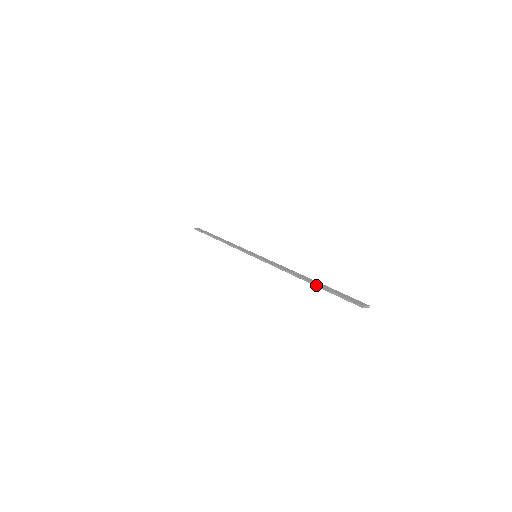
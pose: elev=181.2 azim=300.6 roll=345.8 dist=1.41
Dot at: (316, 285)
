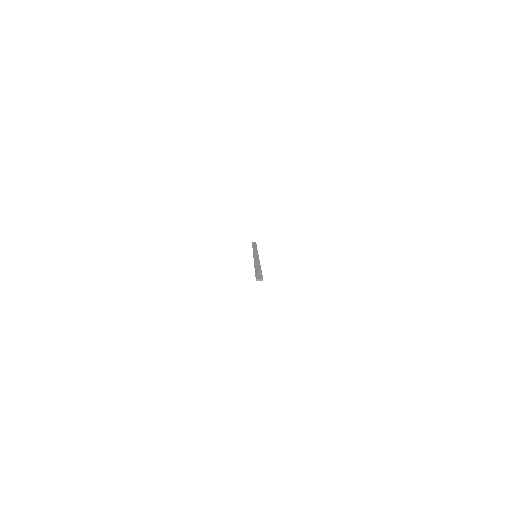
Dot at: (255, 269)
